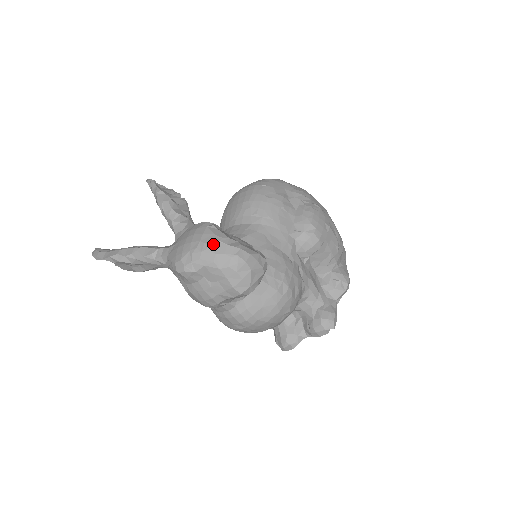
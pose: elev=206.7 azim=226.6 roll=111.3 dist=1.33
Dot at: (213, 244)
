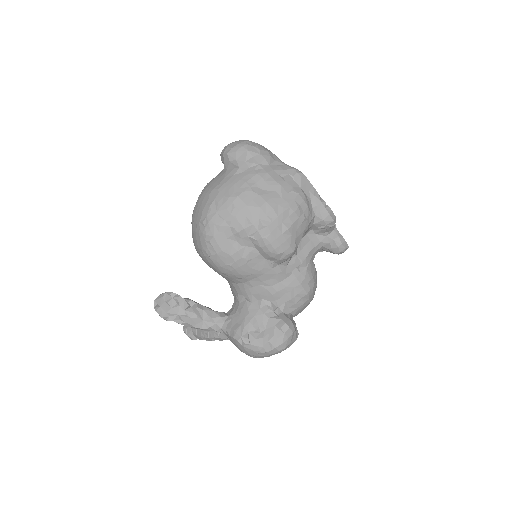
Dot at: (259, 355)
